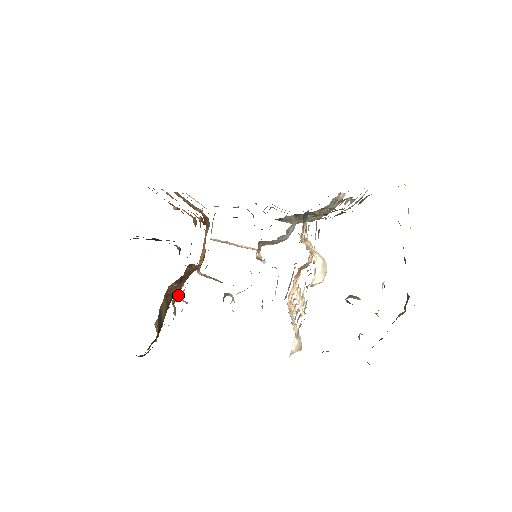
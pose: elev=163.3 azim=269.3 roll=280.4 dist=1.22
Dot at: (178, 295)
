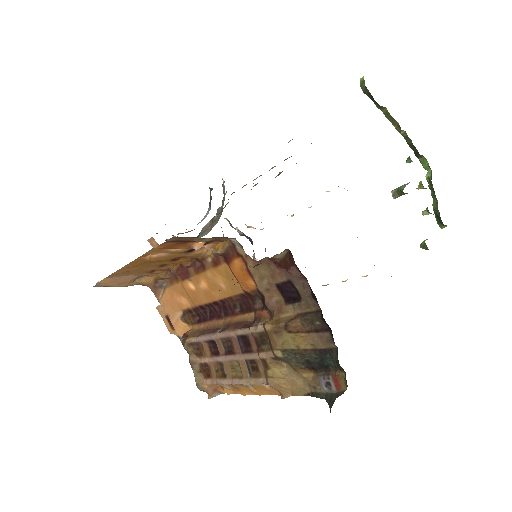
Dot at: (207, 371)
